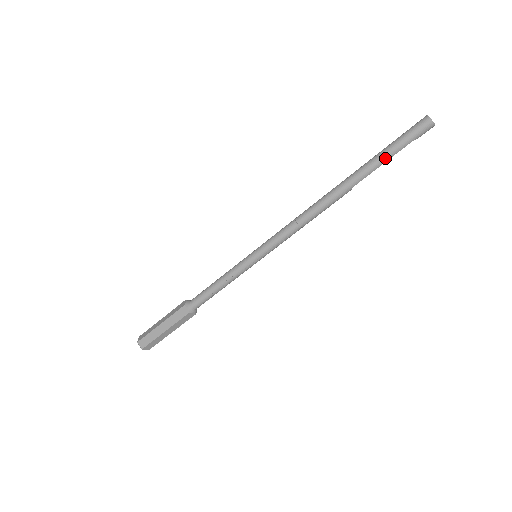
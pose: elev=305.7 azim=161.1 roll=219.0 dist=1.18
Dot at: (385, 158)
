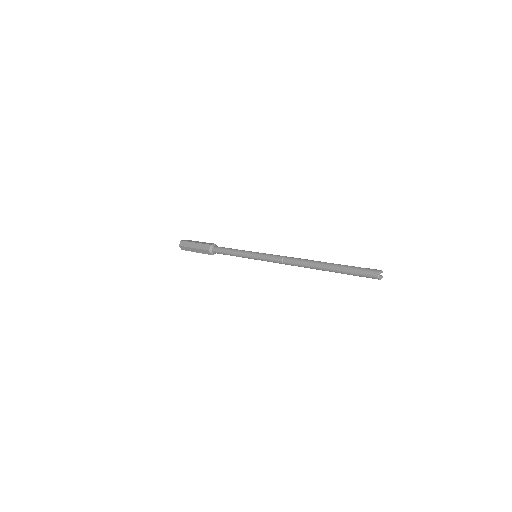
Dot at: occluded
